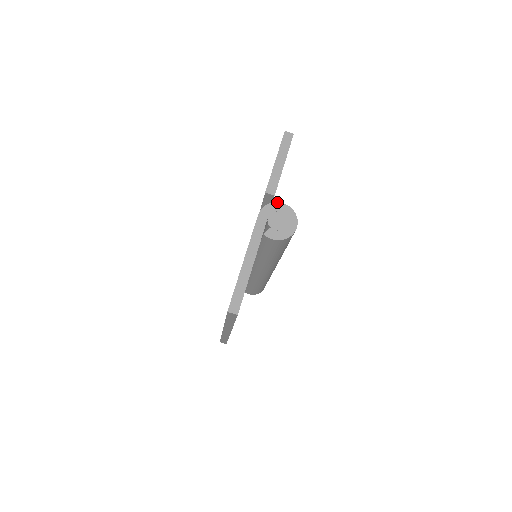
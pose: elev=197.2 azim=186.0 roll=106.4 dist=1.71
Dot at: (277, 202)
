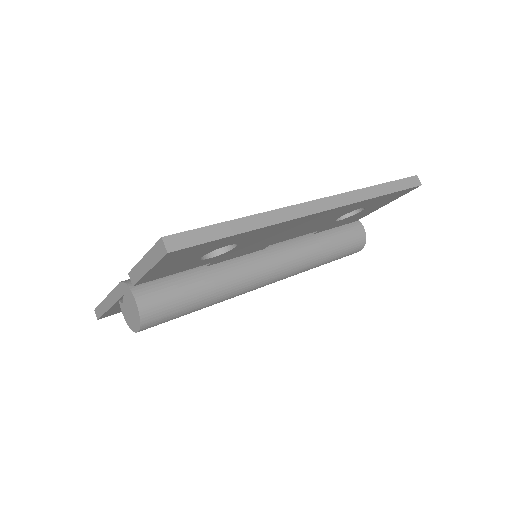
Dot at: (132, 294)
